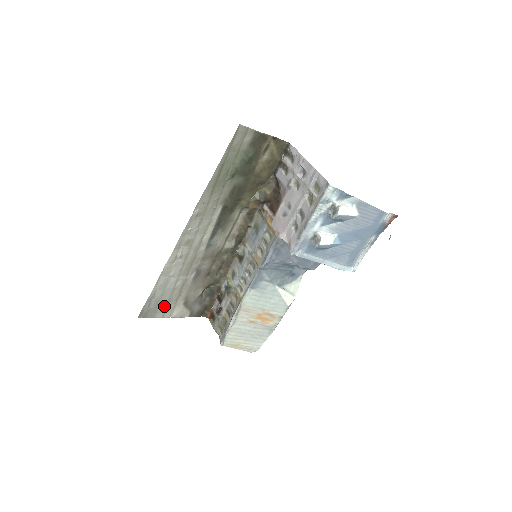
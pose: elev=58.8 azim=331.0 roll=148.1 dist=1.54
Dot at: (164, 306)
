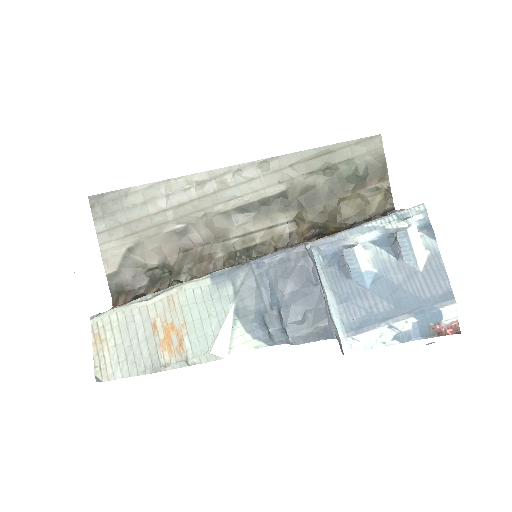
Dot at: (117, 222)
